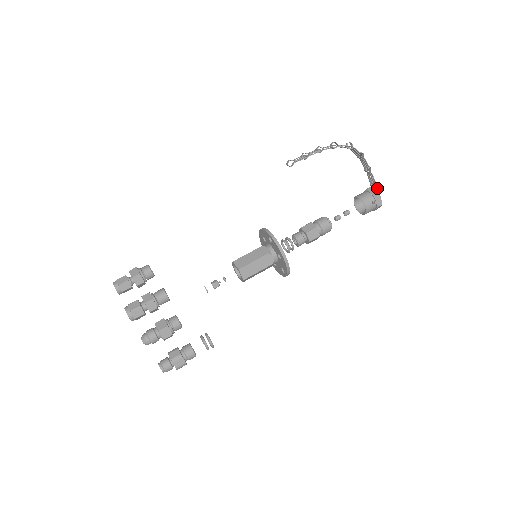
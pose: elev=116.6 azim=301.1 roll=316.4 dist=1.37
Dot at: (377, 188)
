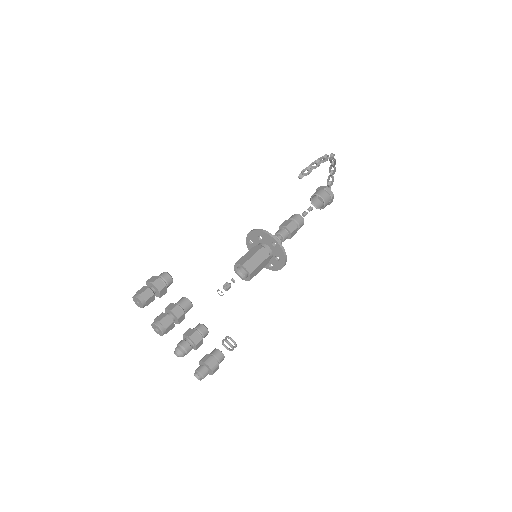
Dot at: occluded
